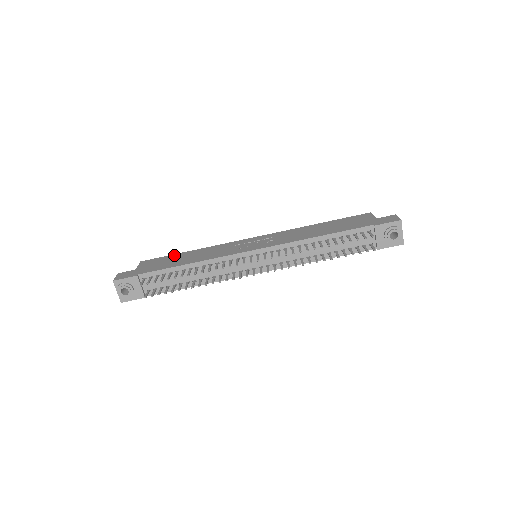
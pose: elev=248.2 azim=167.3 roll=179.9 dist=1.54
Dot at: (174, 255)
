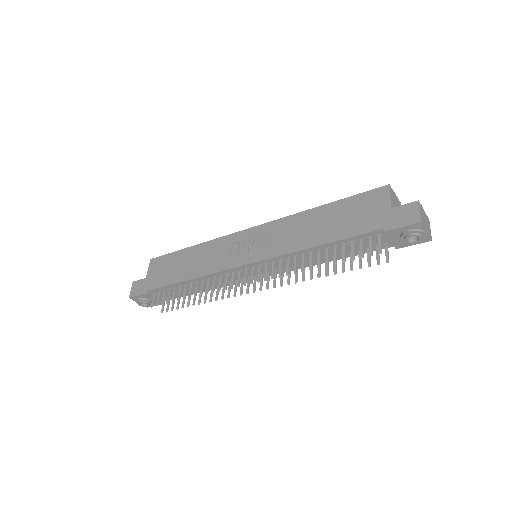
Dot at: (177, 254)
